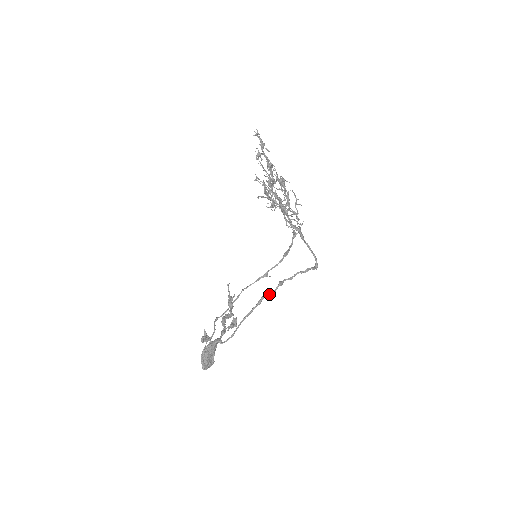
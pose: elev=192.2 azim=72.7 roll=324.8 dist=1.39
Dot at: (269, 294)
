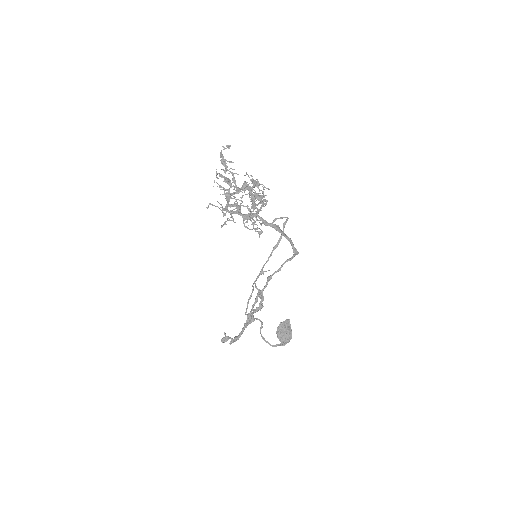
Dot at: (261, 291)
